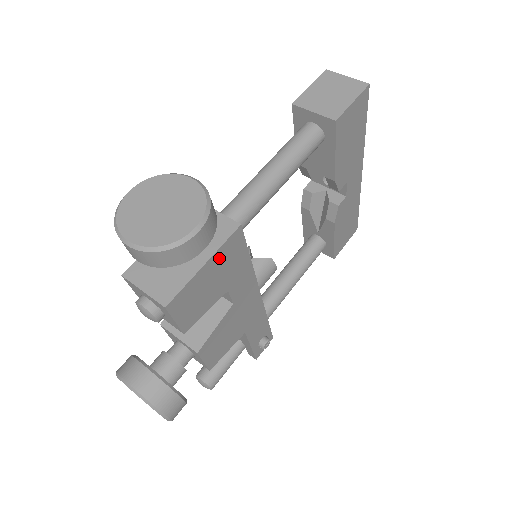
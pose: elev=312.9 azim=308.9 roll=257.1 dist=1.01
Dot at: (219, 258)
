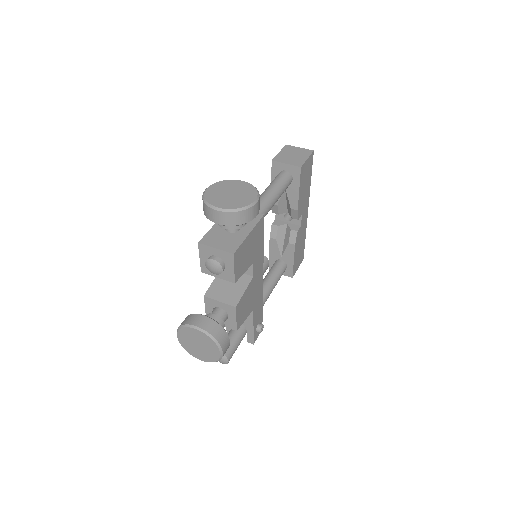
Dot at: (254, 233)
